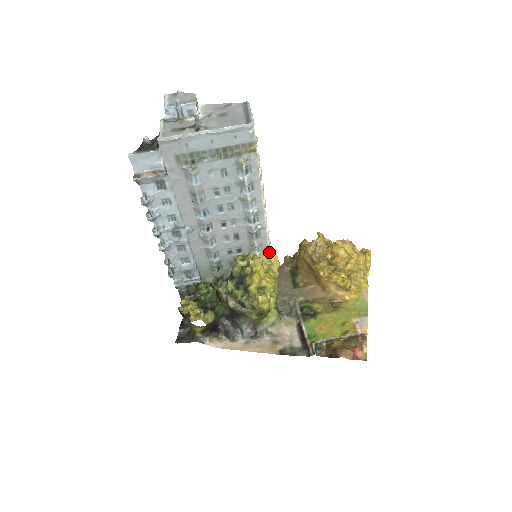
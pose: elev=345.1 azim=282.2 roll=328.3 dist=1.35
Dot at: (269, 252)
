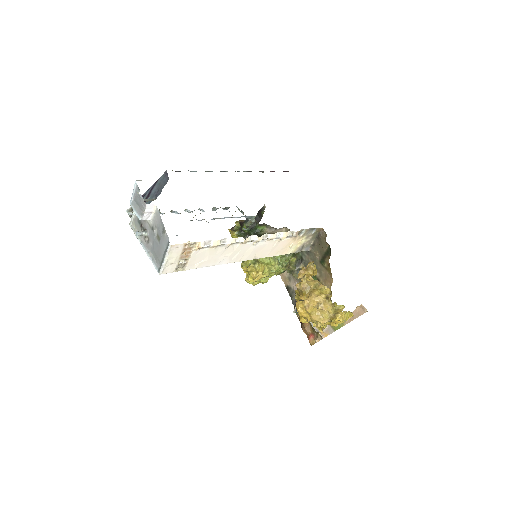
Dot at: (272, 256)
